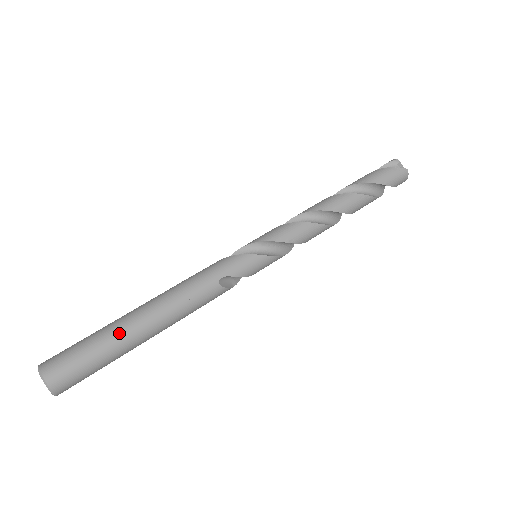
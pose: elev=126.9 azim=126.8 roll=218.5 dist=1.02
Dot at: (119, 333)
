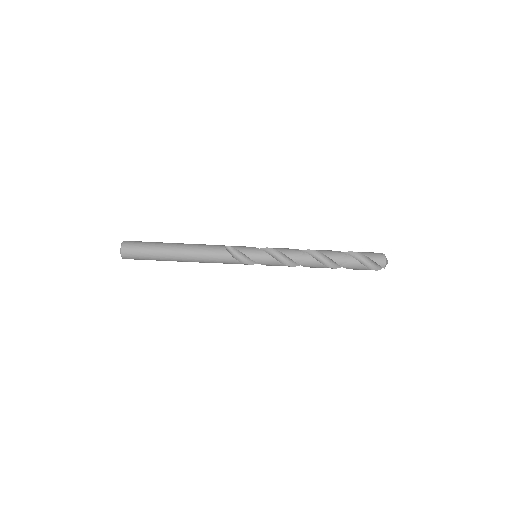
Dot at: occluded
